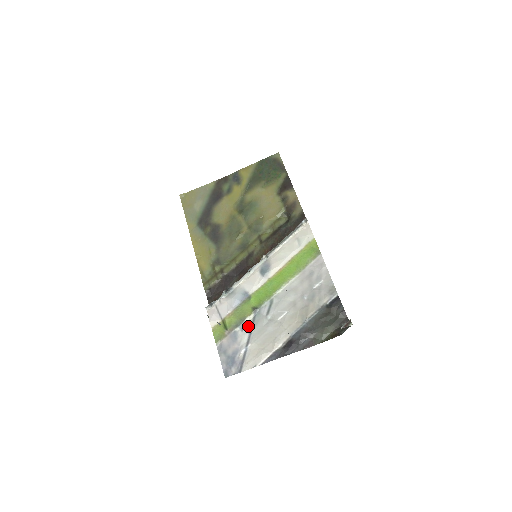
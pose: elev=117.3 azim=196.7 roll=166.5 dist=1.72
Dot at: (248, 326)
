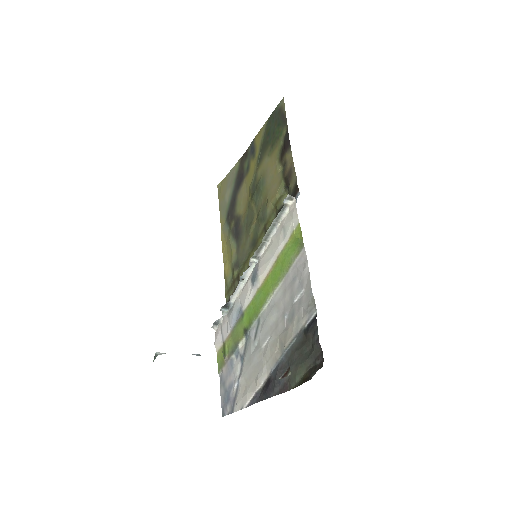
Dot at: (241, 353)
